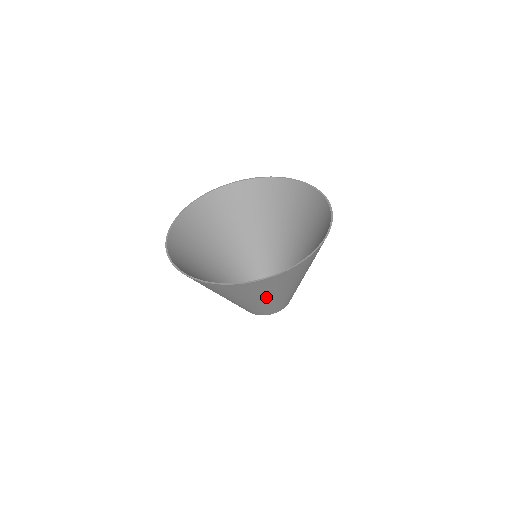
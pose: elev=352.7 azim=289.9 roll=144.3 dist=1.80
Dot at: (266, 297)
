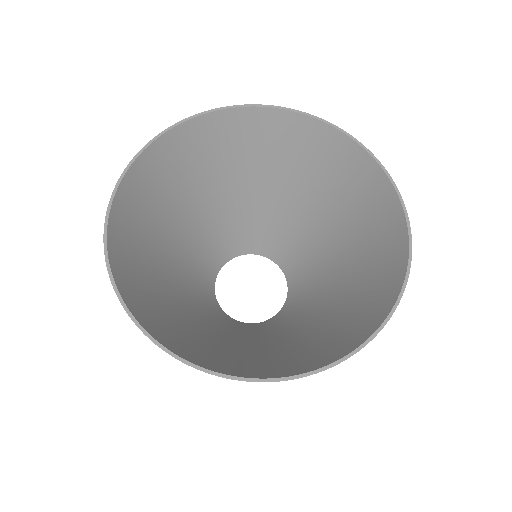
Dot at: (334, 311)
